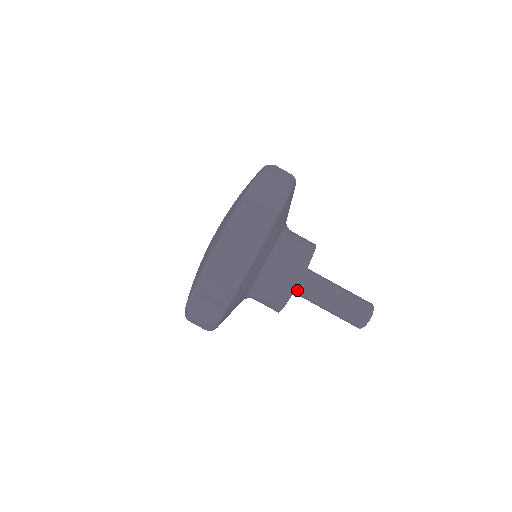
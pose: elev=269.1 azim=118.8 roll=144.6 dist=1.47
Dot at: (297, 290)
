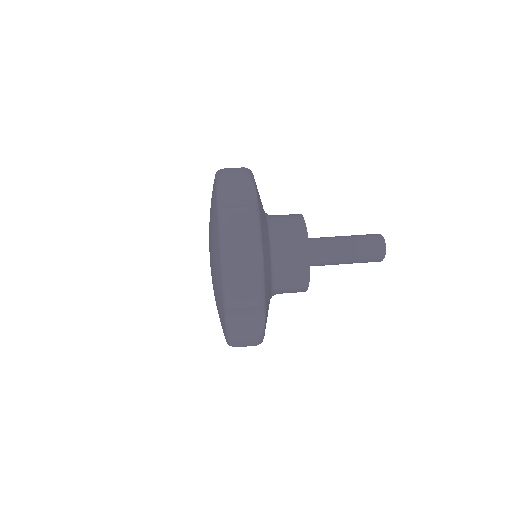
Dot at: (310, 262)
